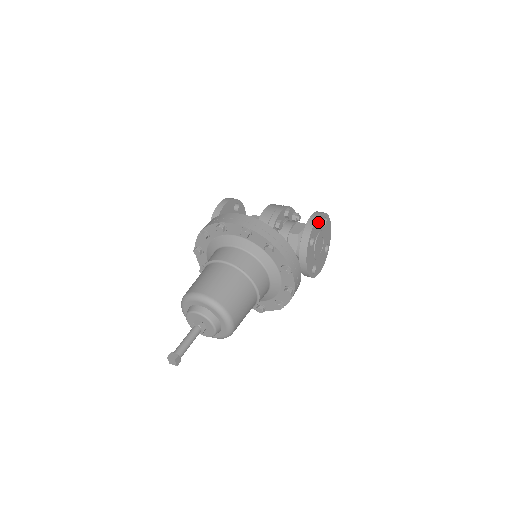
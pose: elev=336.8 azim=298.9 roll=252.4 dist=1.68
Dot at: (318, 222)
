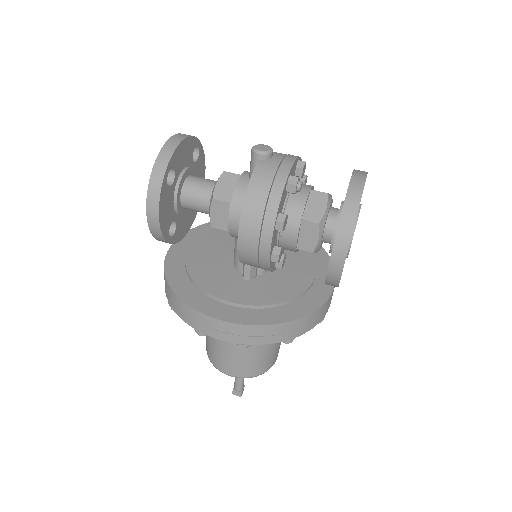
Dot at: occluded
